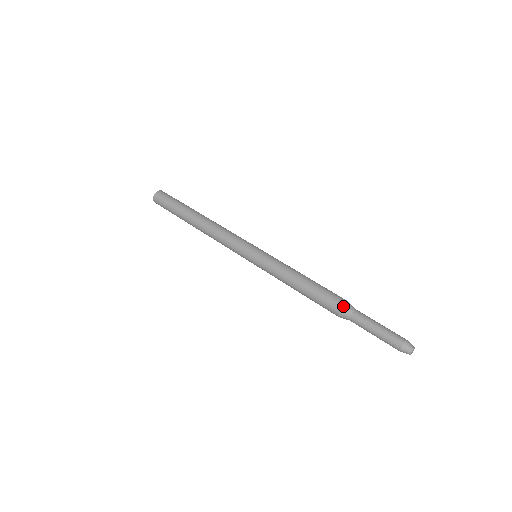
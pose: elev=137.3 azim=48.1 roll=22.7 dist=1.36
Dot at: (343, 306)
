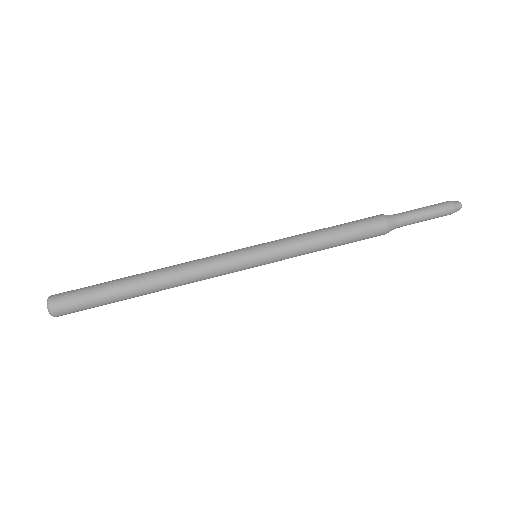
Dot at: (383, 215)
